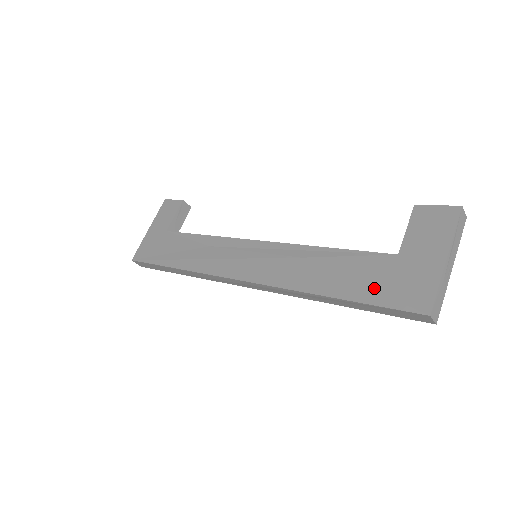
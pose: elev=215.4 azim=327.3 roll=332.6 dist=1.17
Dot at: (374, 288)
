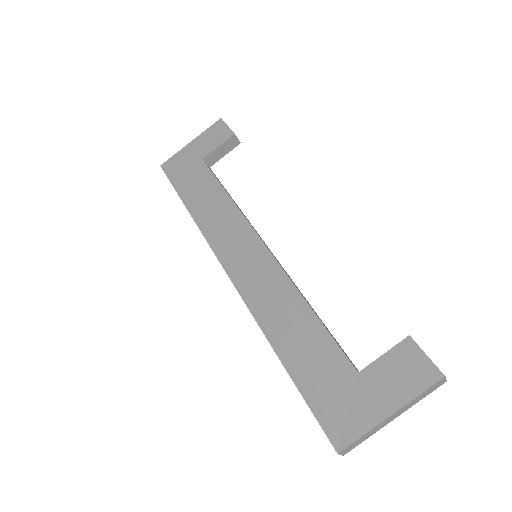
Dot at: (317, 386)
